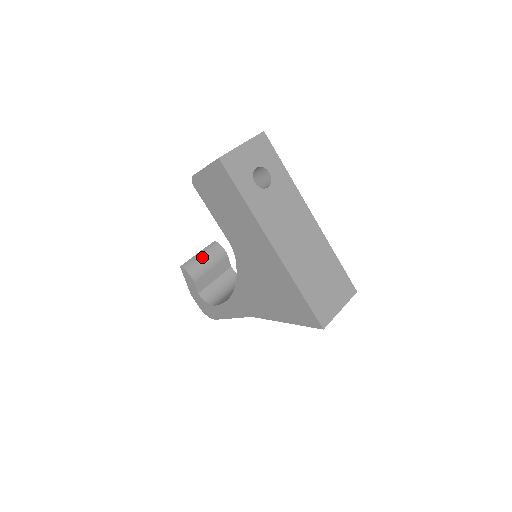
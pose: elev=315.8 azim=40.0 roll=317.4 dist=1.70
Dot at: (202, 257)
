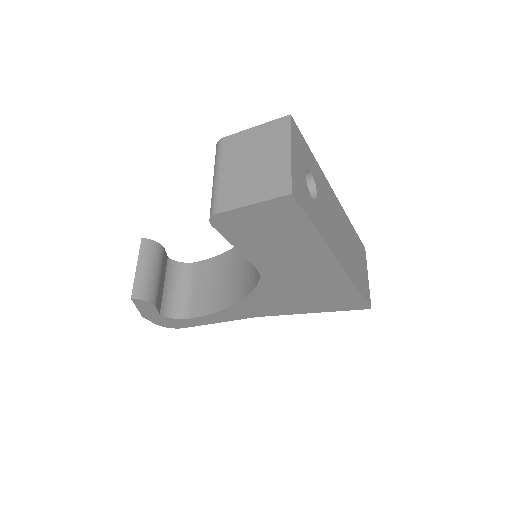
Dot at: (146, 270)
